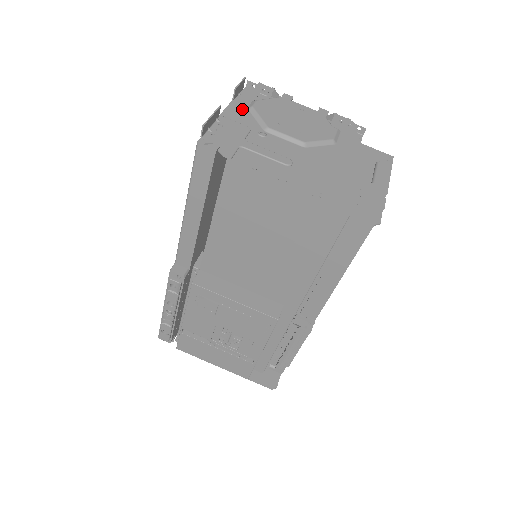
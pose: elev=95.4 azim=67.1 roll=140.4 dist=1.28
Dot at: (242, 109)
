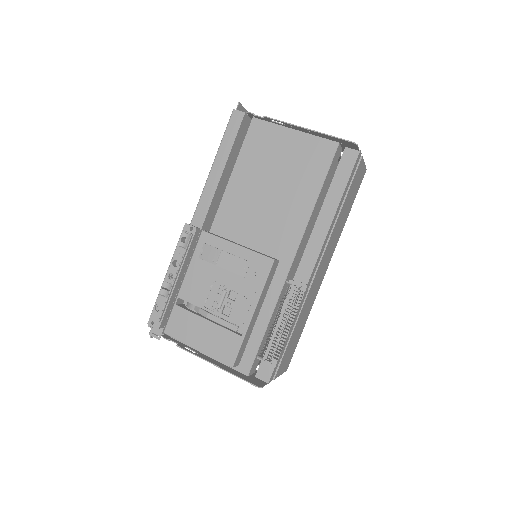
Dot at: occluded
